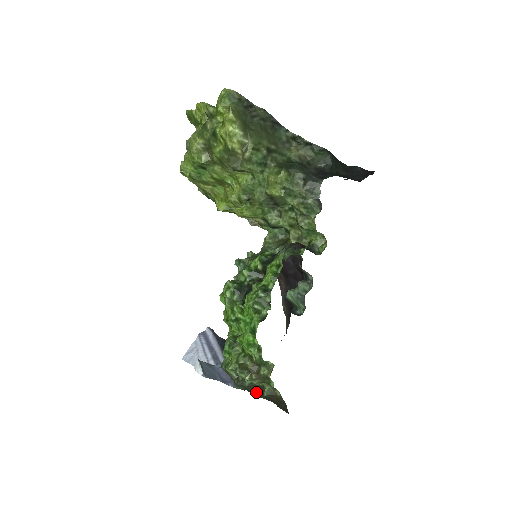
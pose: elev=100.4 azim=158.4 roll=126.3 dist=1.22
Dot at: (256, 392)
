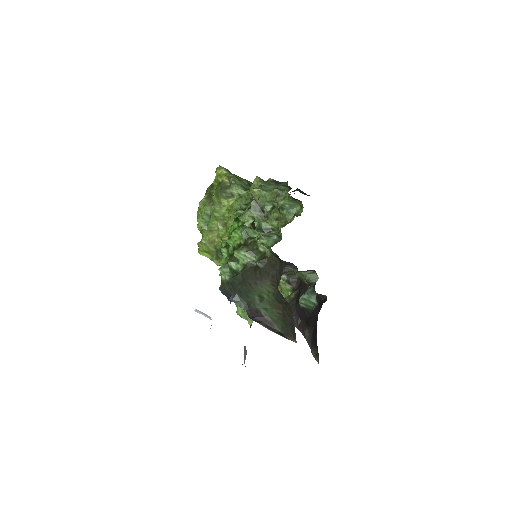
Dot at: (250, 276)
